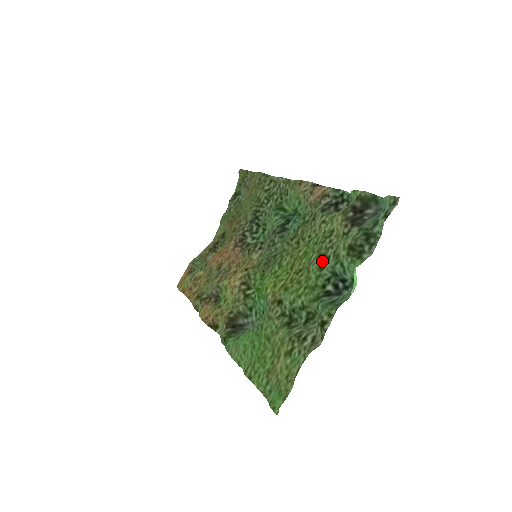
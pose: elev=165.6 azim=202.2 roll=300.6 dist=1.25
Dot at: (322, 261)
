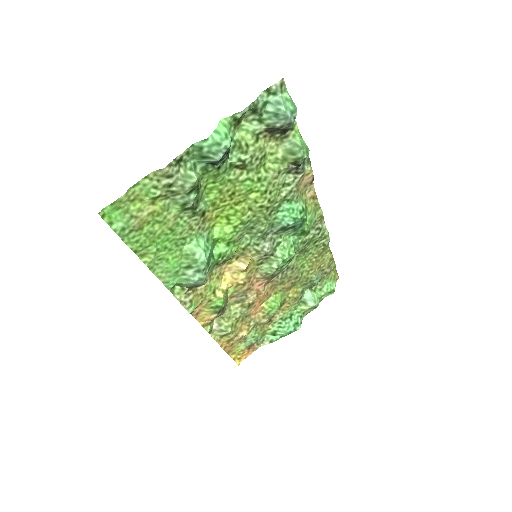
Dot at: (238, 165)
